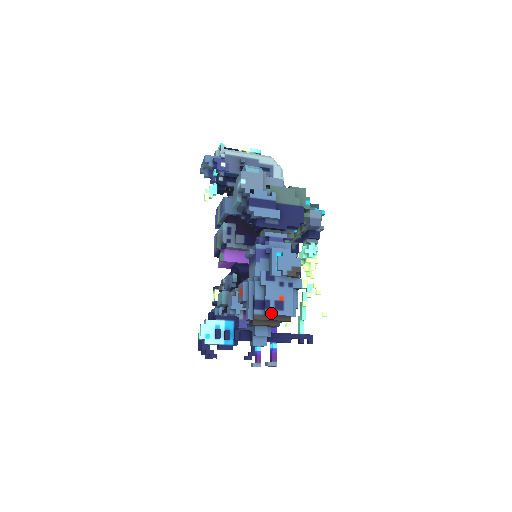
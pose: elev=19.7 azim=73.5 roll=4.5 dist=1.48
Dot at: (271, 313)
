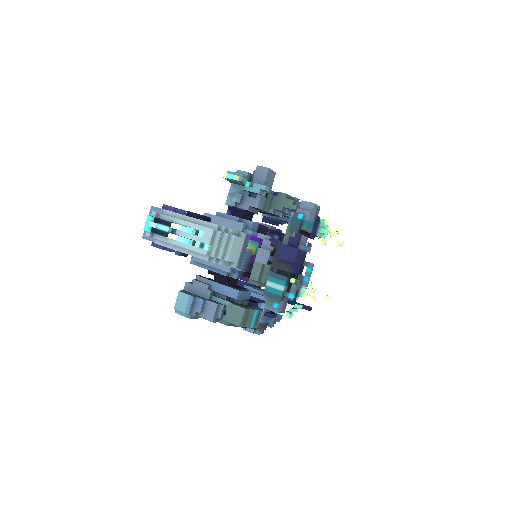
Dot at: occluded
